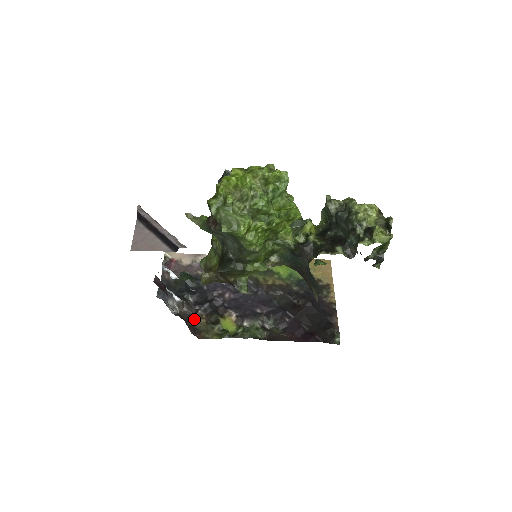
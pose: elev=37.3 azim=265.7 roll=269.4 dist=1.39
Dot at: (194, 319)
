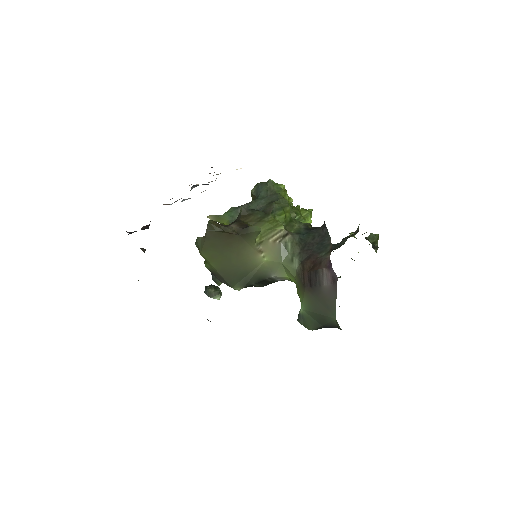
Dot at: occluded
